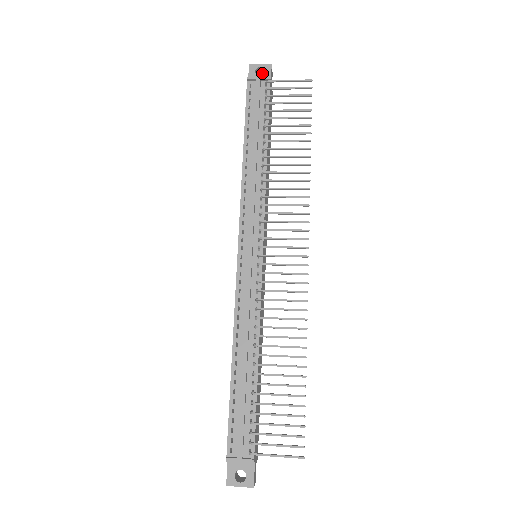
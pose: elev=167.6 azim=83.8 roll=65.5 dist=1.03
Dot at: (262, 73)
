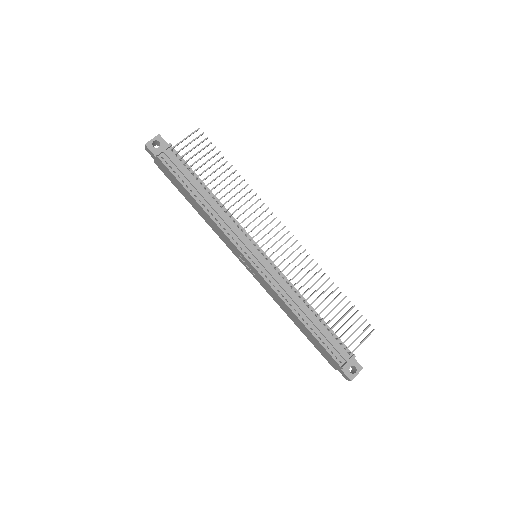
Dot at: (154, 144)
